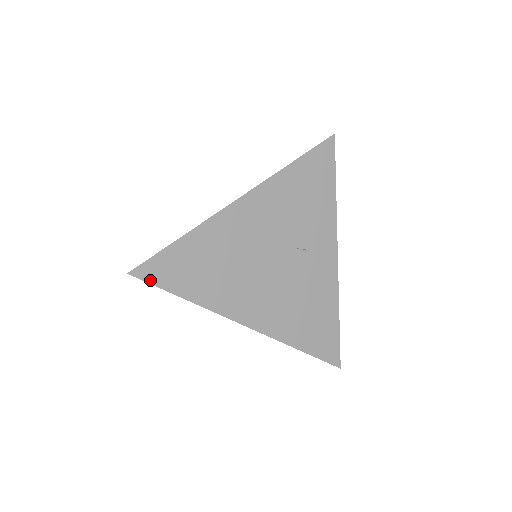
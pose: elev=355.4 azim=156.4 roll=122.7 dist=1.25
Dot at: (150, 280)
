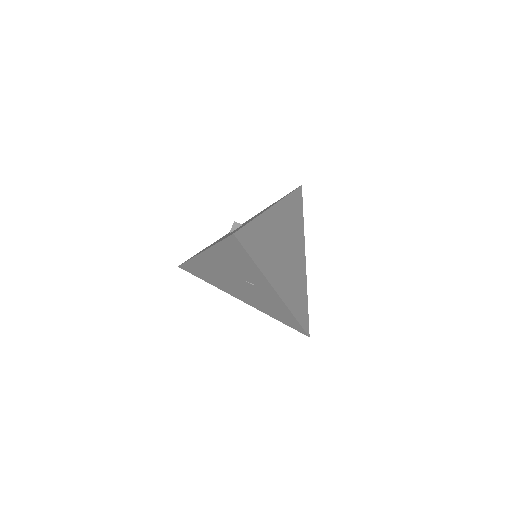
Dot at: (187, 271)
